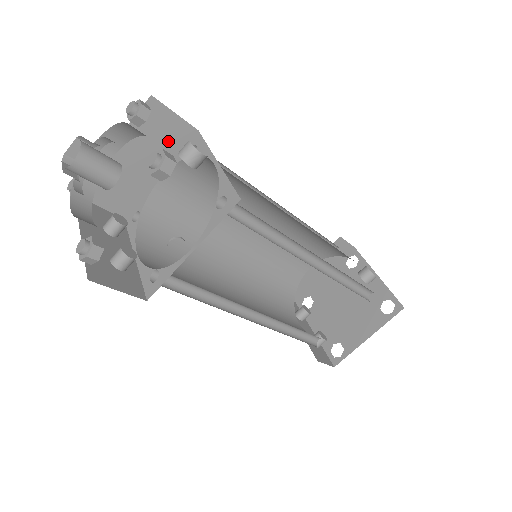
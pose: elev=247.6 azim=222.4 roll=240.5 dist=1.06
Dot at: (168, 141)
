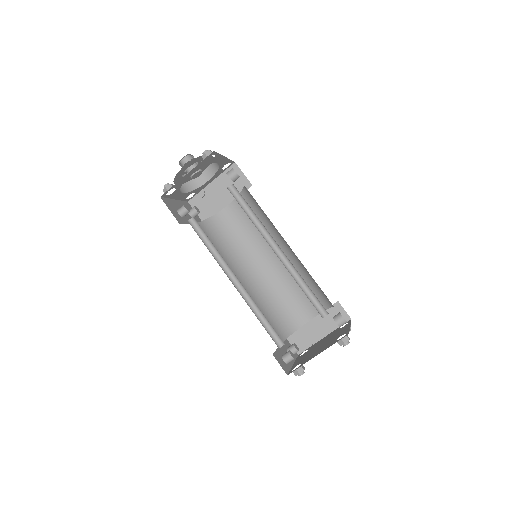
Dot at: (237, 187)
